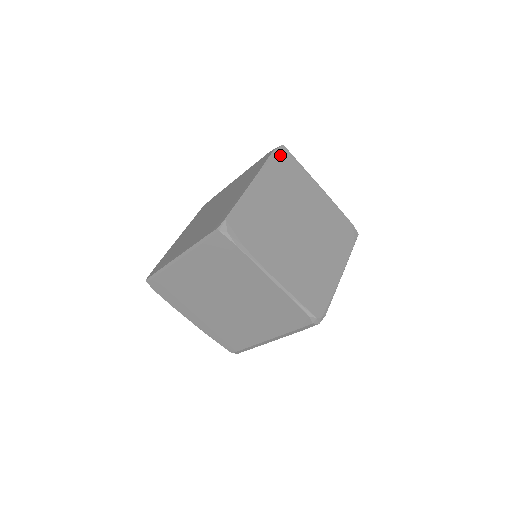
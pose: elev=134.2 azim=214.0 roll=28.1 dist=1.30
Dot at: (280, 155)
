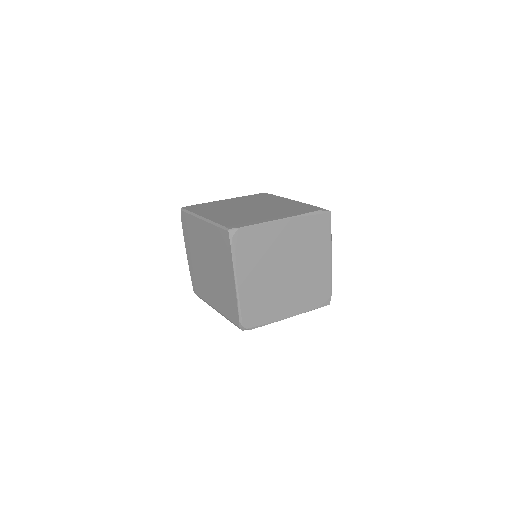
Dot at: (321, 217)
